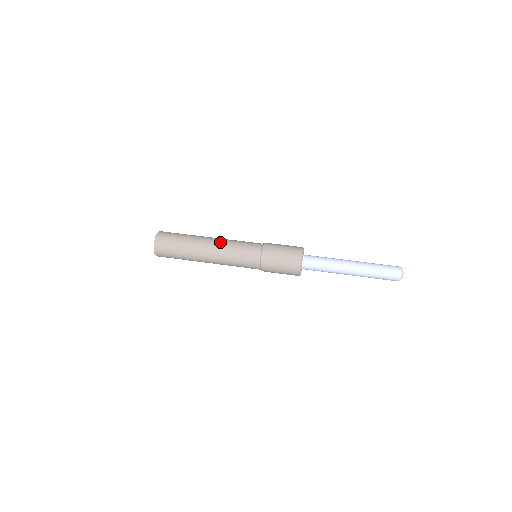
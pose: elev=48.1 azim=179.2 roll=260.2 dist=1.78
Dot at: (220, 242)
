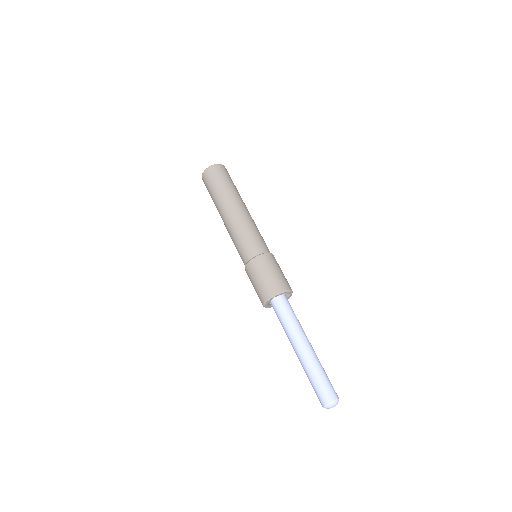
Dot at: occluded
